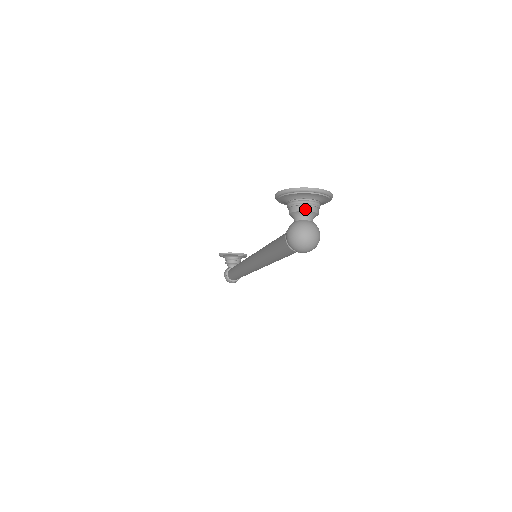
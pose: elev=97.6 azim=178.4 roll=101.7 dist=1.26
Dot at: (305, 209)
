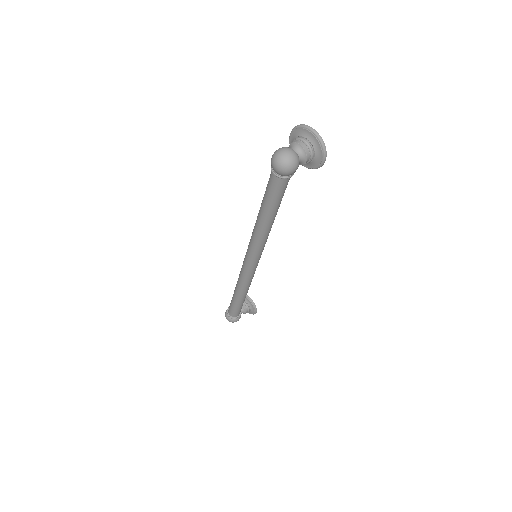
Dot at: (300, 143)
